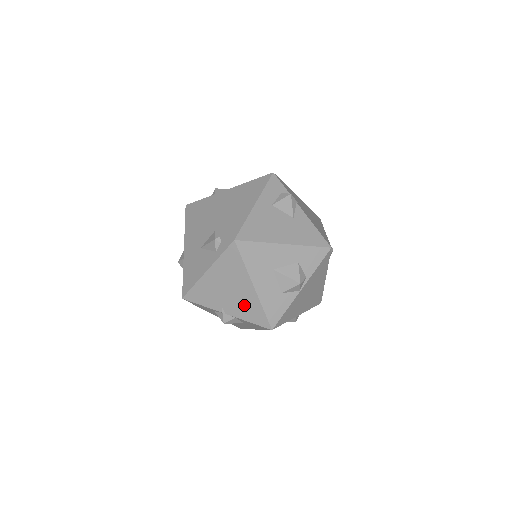
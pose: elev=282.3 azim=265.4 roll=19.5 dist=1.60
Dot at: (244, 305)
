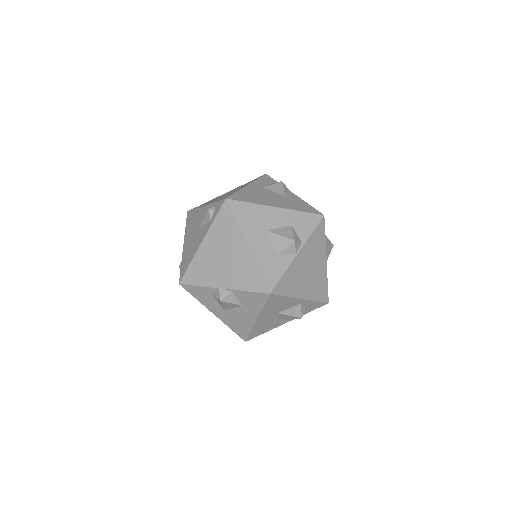
Dot at: (239, 271)
